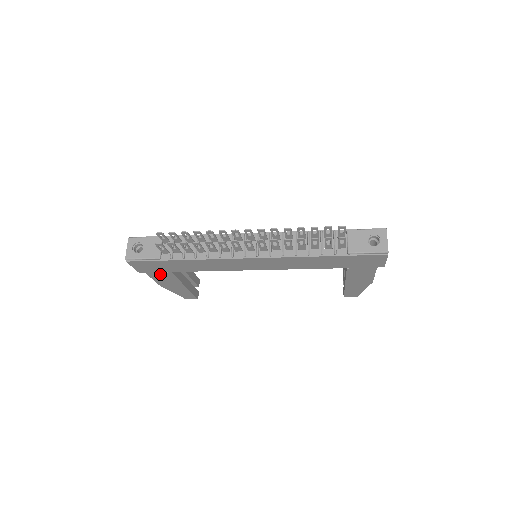
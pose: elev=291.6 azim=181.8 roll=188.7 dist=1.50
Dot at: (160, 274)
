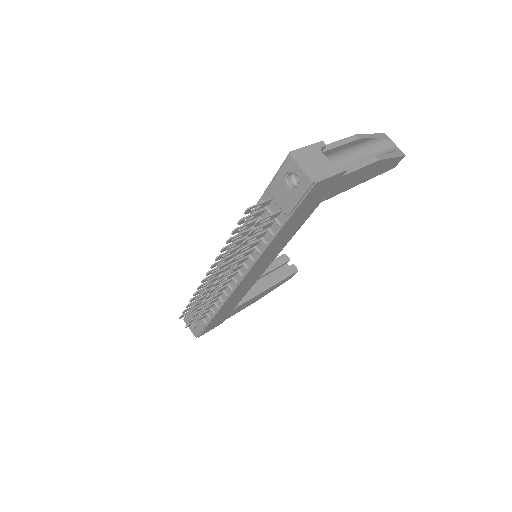
Dot at: (233, 312)
